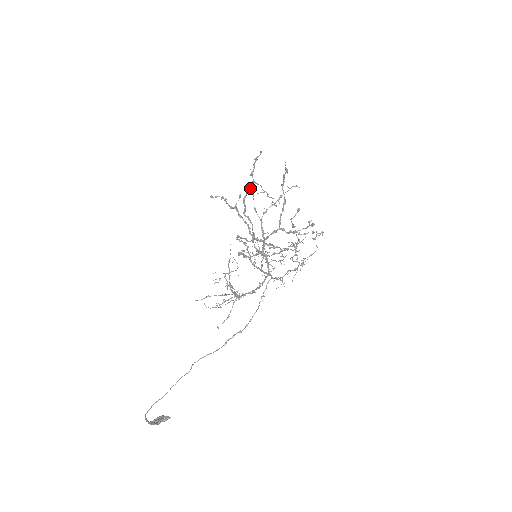
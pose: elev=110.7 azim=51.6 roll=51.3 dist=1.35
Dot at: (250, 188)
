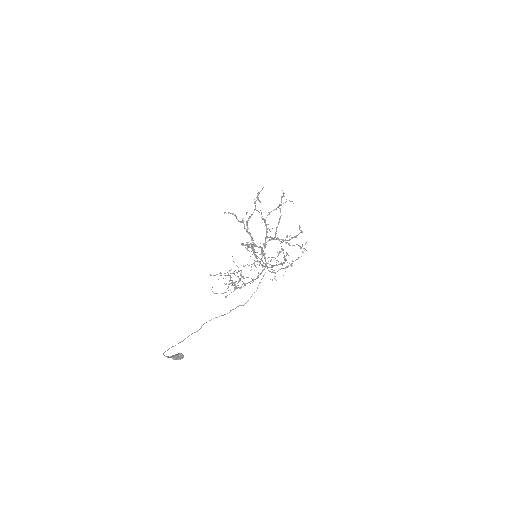
Dot at: occluded
